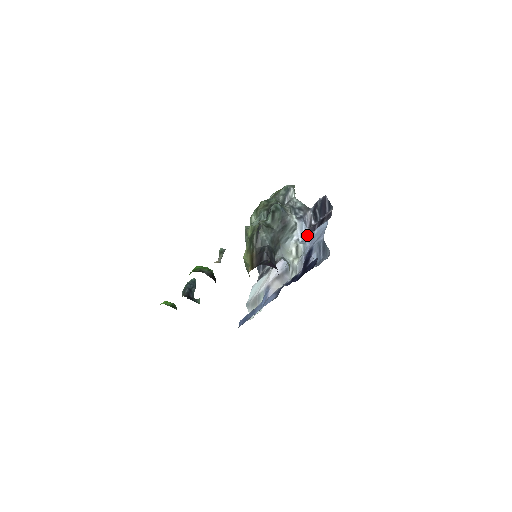
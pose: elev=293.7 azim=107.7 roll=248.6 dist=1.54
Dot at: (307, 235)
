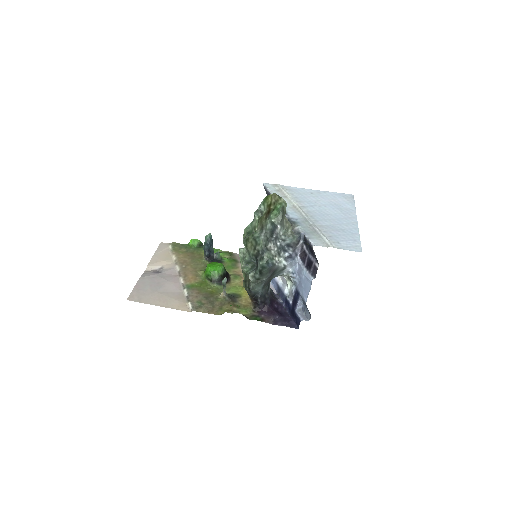
Dot at: (298, 265)
